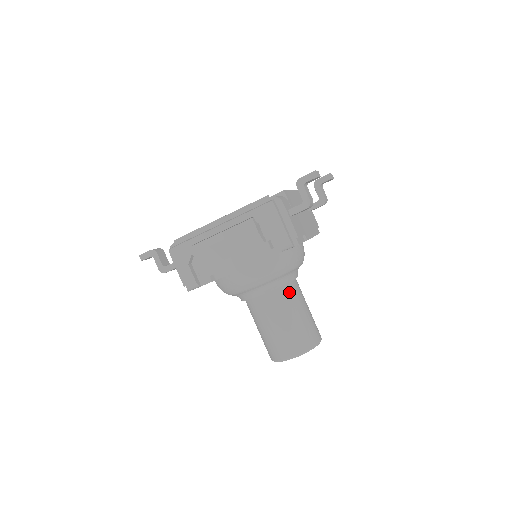
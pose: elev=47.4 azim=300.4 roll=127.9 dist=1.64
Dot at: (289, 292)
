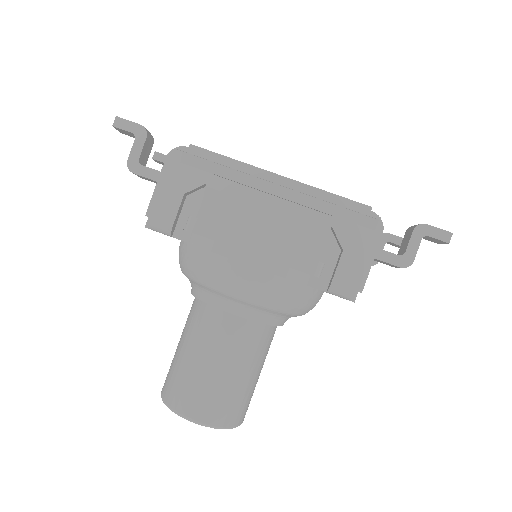
Dot at: (265, 337)
